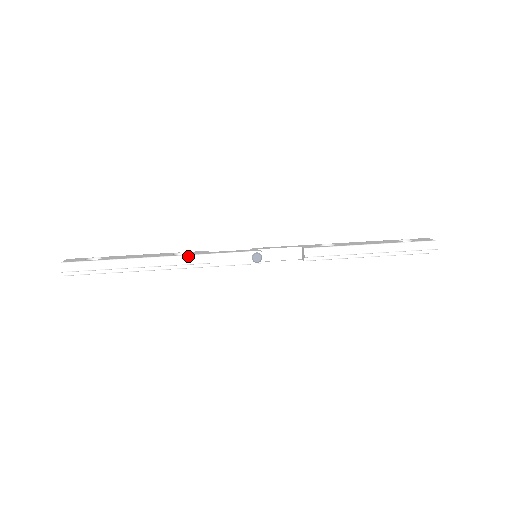
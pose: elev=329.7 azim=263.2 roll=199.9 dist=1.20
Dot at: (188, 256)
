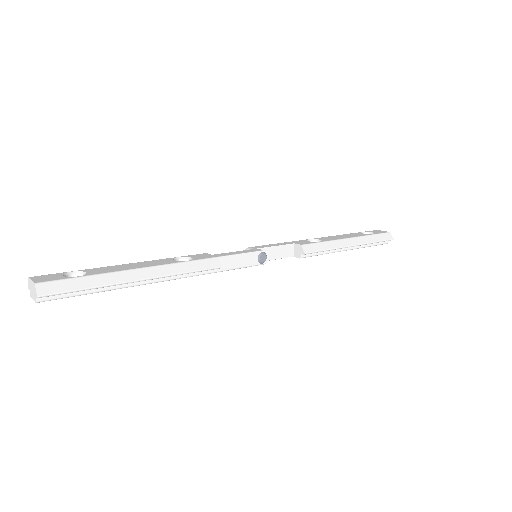
Dot at: (197, 261)
